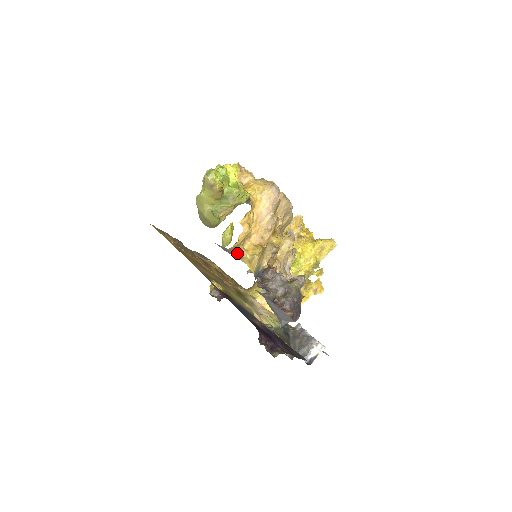
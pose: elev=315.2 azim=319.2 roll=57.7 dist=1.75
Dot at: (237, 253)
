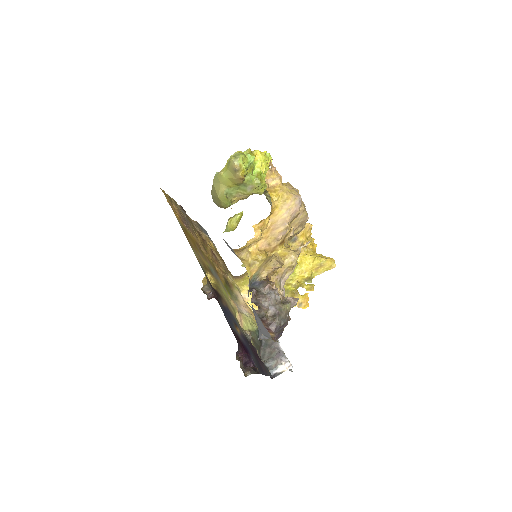
Dot at: (240, 254)
